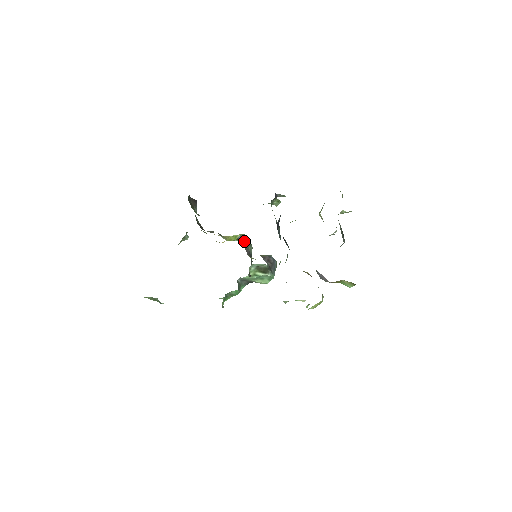
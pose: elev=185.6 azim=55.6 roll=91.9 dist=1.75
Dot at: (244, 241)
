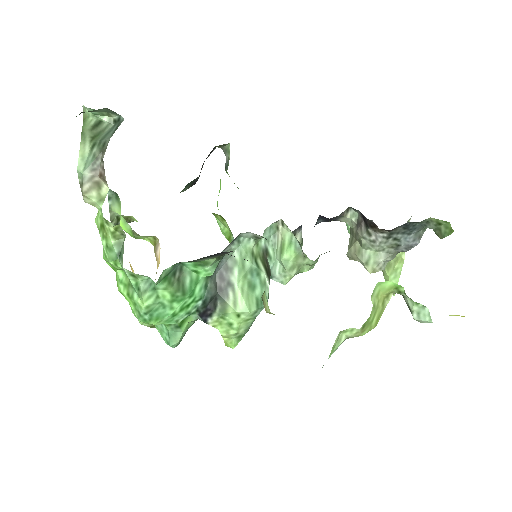
Dot at: occluded
